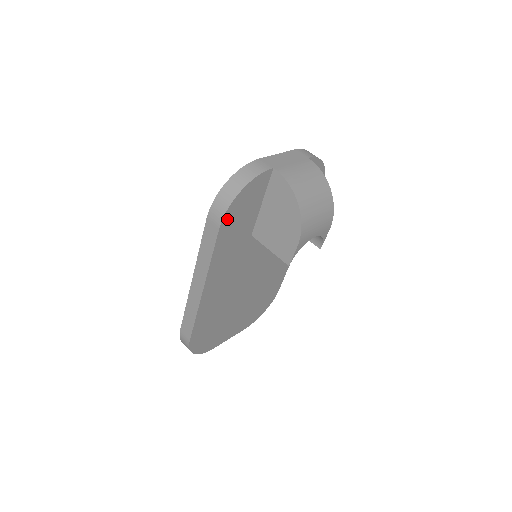
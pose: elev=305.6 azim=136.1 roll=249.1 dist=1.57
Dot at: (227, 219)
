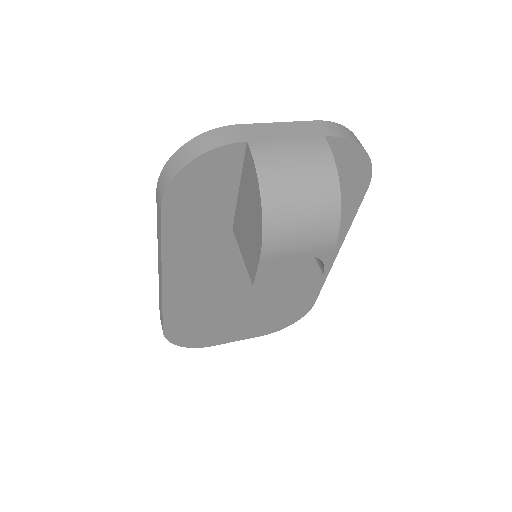
Dot at: (172, 200)
